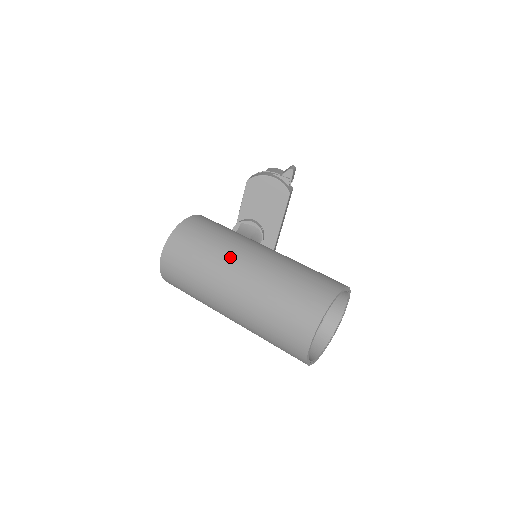
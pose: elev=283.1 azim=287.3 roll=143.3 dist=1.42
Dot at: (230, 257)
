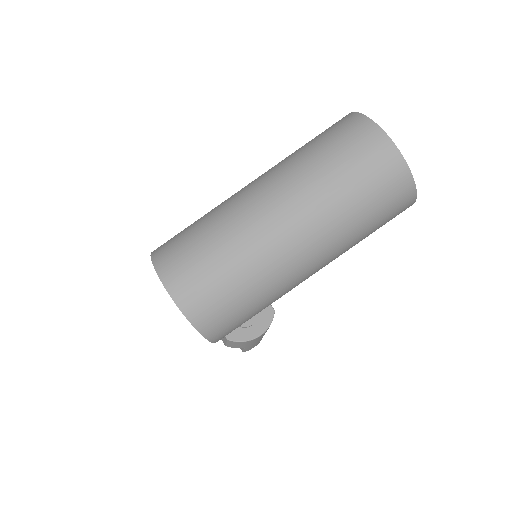
Dot at: (233, 198)
